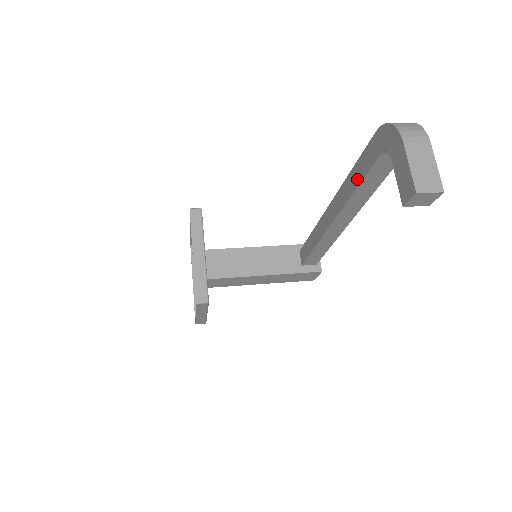
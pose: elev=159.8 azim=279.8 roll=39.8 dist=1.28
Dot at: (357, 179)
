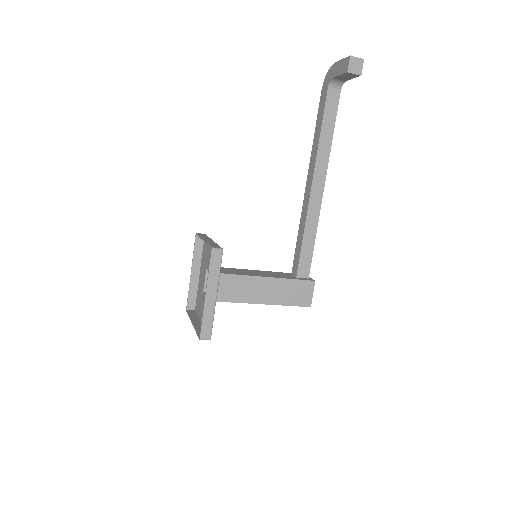
Dot at: (319, 126)
